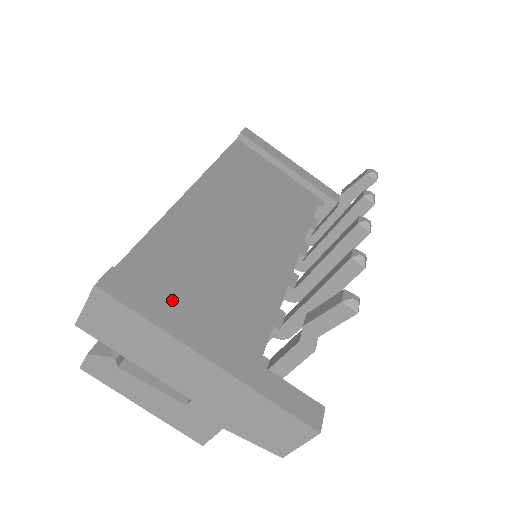
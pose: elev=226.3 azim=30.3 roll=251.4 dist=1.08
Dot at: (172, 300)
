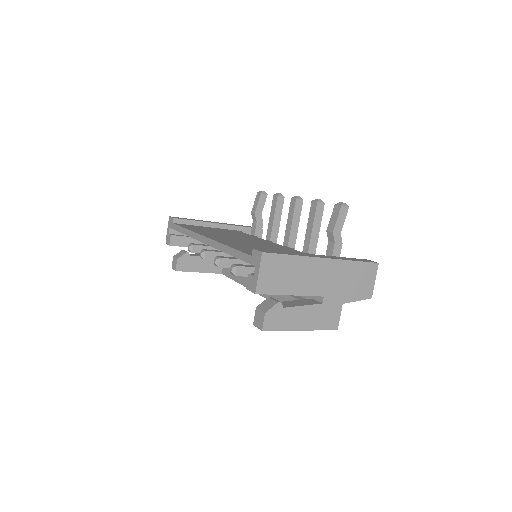
Dot at: occluded
